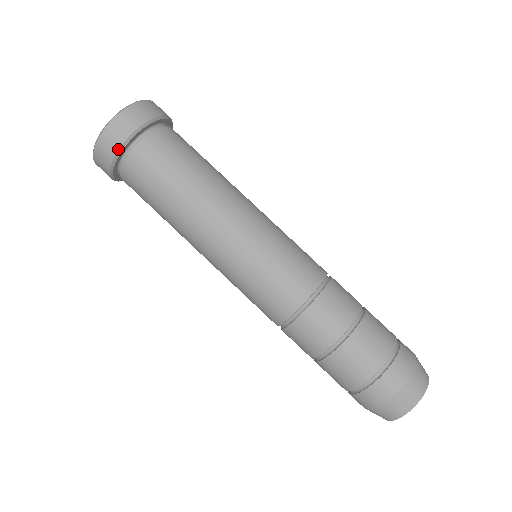
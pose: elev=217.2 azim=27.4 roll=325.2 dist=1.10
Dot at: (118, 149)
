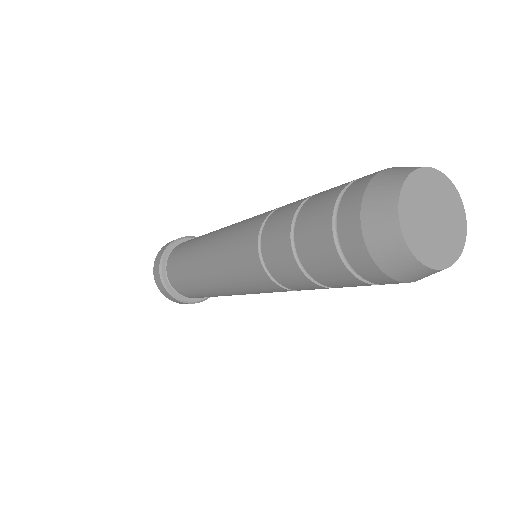
Dot at: (159, 269)
